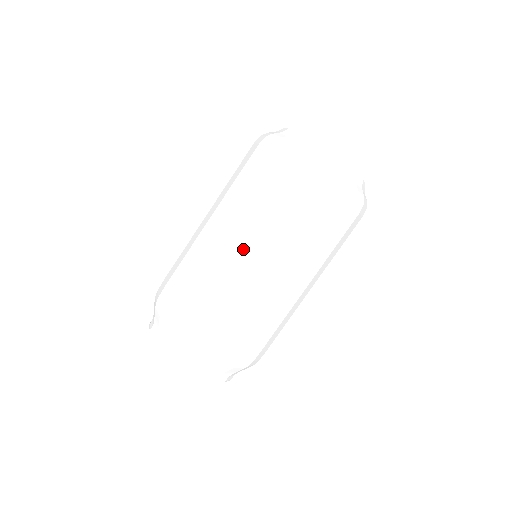
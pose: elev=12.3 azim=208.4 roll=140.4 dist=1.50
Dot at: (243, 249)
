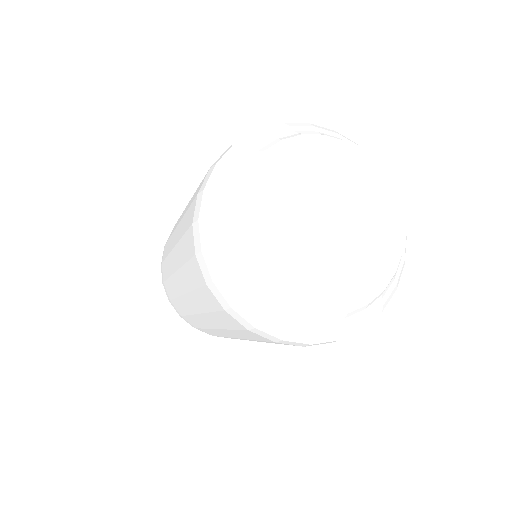
Dot at: (177, 278)
